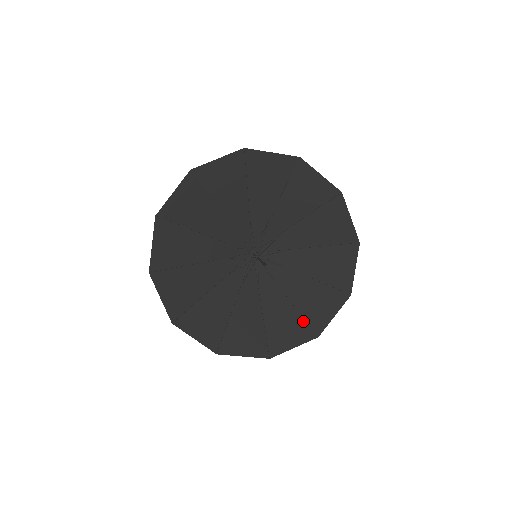
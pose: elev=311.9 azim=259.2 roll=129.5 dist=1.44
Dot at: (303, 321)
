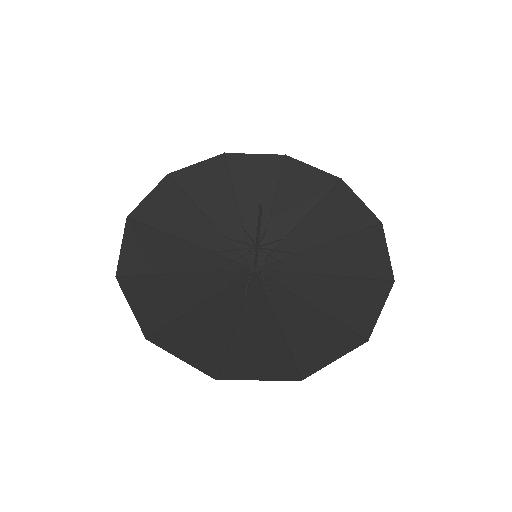
Dot at: (223, 351)
